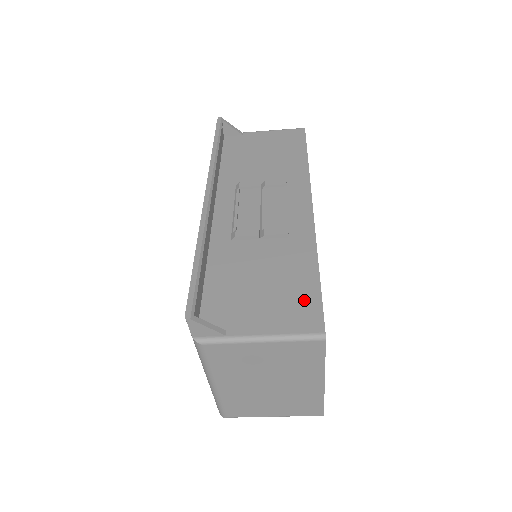
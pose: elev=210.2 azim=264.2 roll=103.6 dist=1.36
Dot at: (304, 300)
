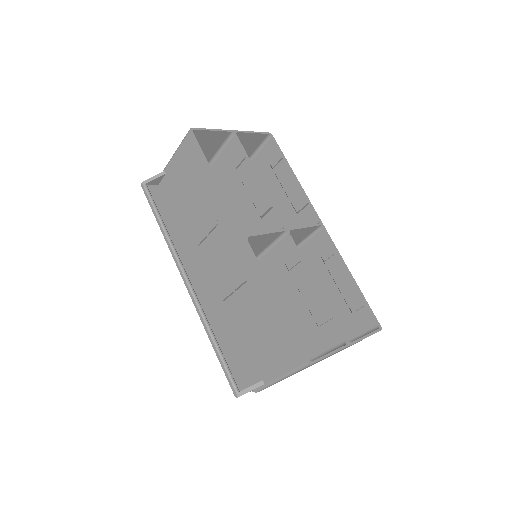
Dot at: (284, 338)
